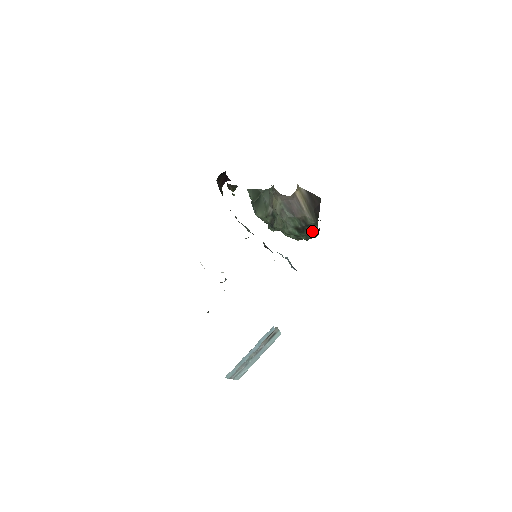
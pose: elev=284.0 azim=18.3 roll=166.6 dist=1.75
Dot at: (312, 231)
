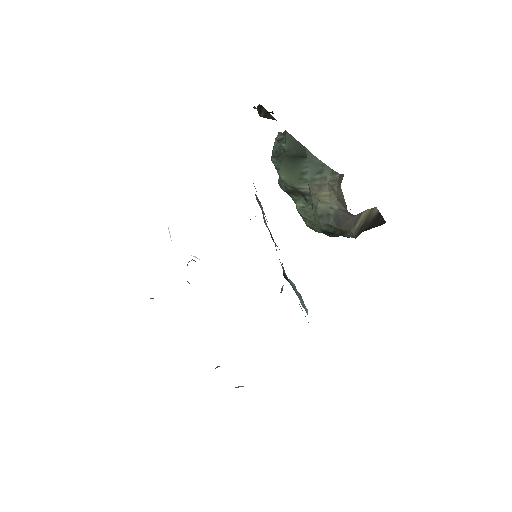
Dot at: (339, 235)
